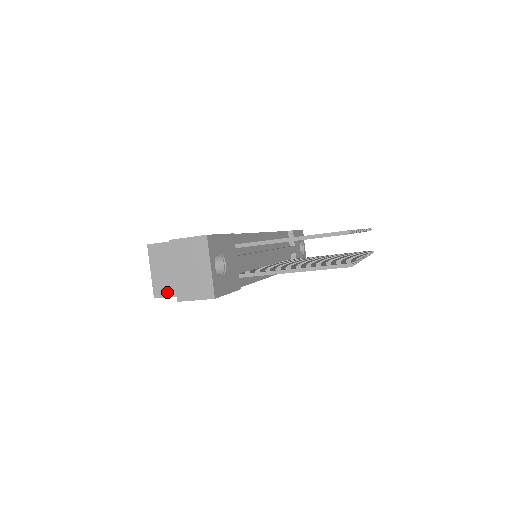
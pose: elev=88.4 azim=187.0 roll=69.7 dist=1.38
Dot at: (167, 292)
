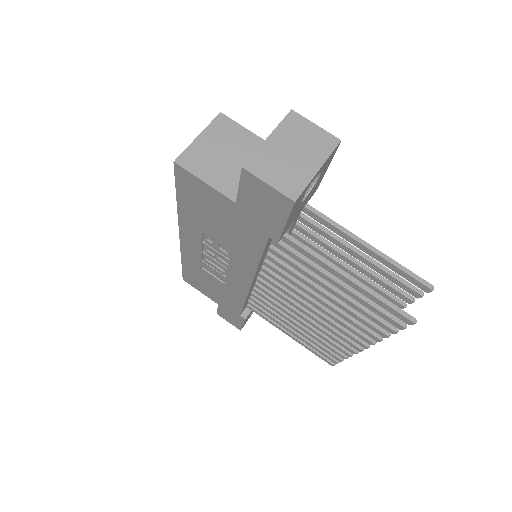
Dot at: (197, 169)
